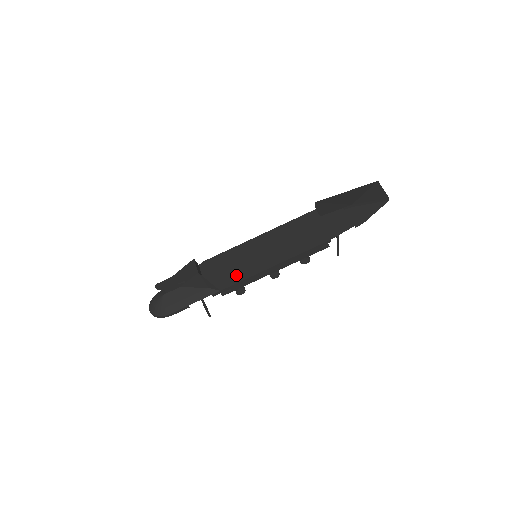
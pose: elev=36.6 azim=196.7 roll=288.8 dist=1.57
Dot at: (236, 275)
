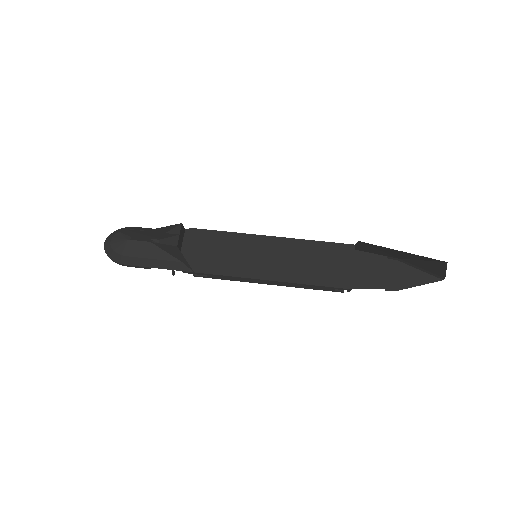
Dot at: (222, 264)
